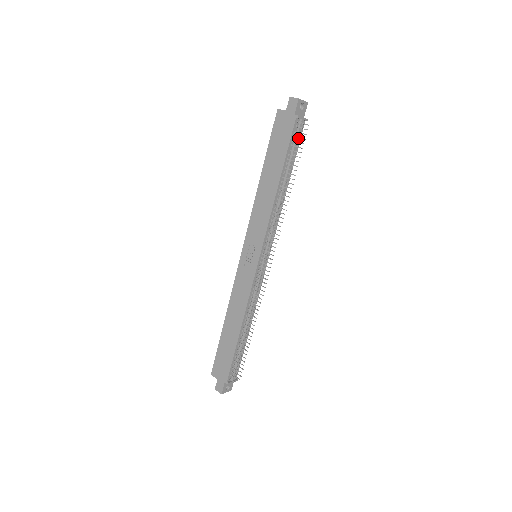
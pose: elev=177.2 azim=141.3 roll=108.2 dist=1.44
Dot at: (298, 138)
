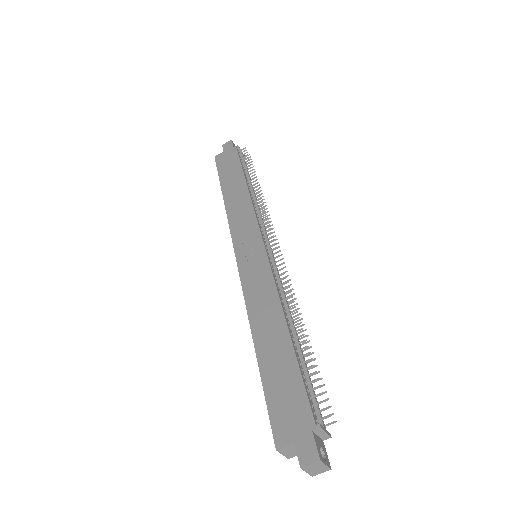
Dot at: (245, 162)
